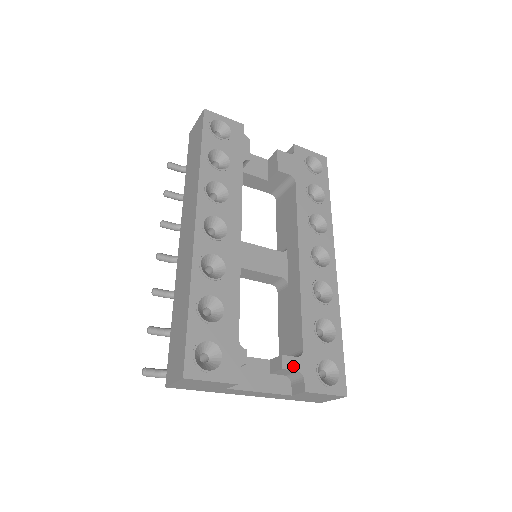
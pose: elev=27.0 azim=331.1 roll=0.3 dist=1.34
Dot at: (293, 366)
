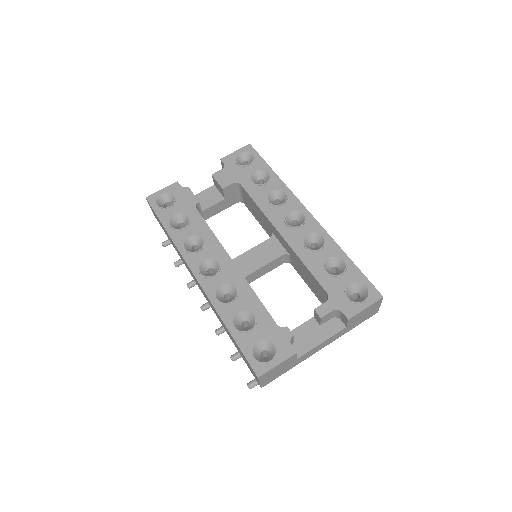
Dot at: (327, 310)
